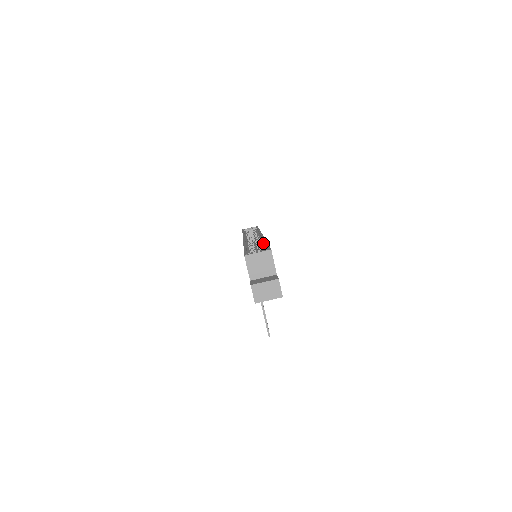
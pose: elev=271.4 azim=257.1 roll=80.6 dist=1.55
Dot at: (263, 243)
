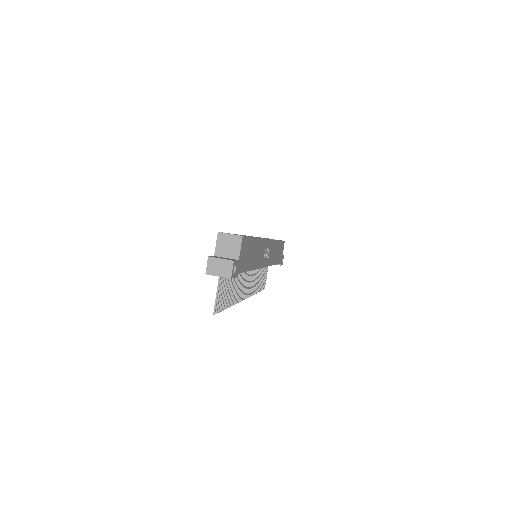
Dot at: occluded
